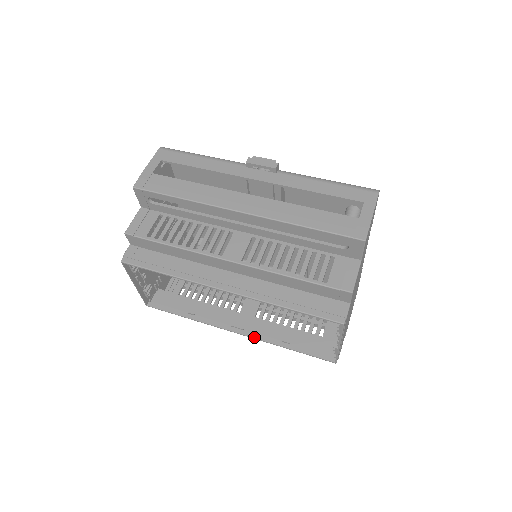
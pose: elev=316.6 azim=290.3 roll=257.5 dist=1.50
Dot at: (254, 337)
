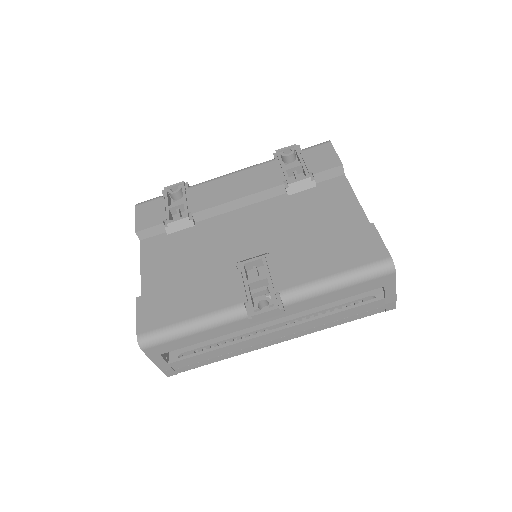
Dot at: occluded
